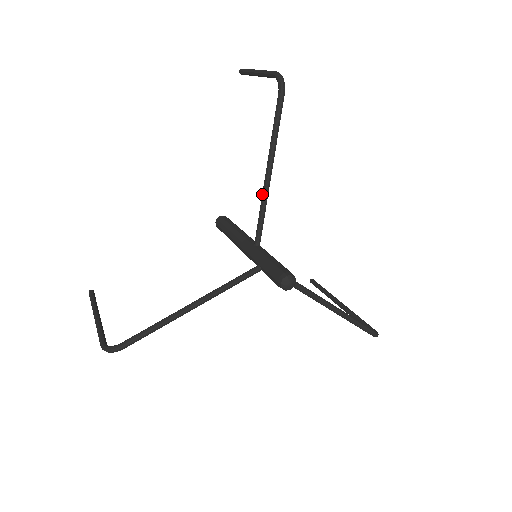
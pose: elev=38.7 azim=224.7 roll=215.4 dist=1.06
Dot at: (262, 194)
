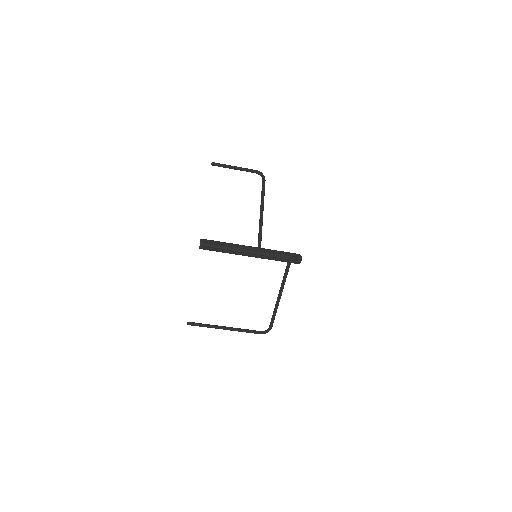
Dot at: (261, 221)
